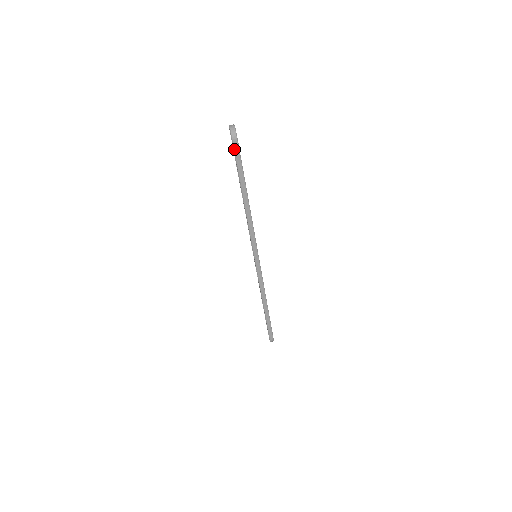
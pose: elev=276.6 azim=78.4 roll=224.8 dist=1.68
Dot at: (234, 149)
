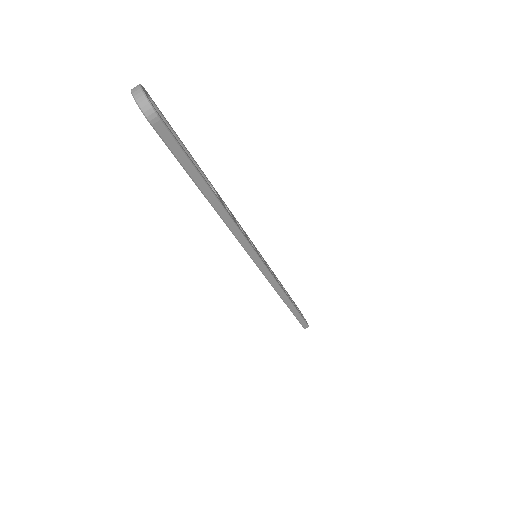
Dot at: (160, 137)
